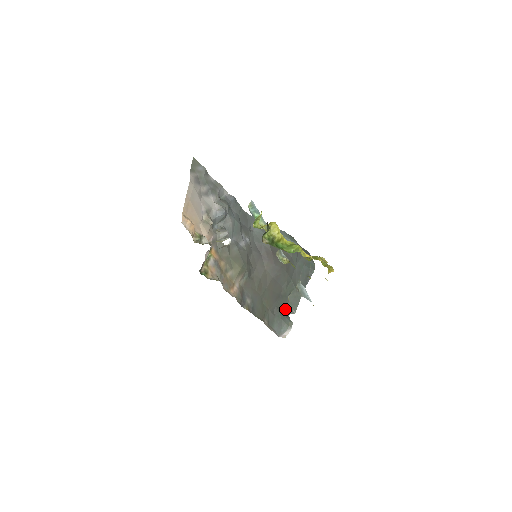
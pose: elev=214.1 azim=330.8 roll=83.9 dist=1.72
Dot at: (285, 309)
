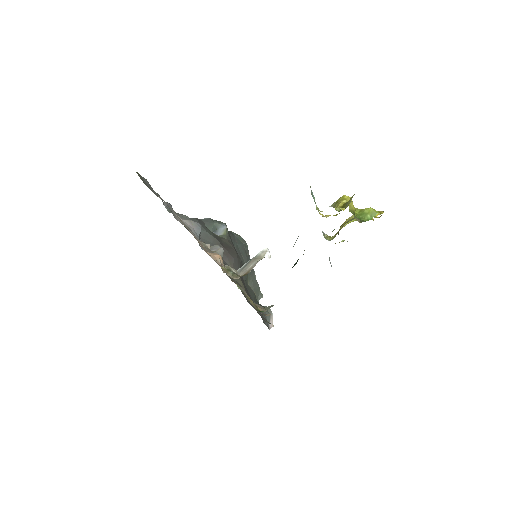
Dot at: (256, 299)
